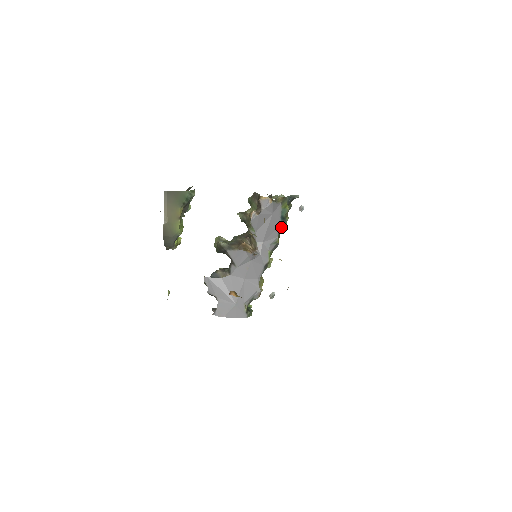
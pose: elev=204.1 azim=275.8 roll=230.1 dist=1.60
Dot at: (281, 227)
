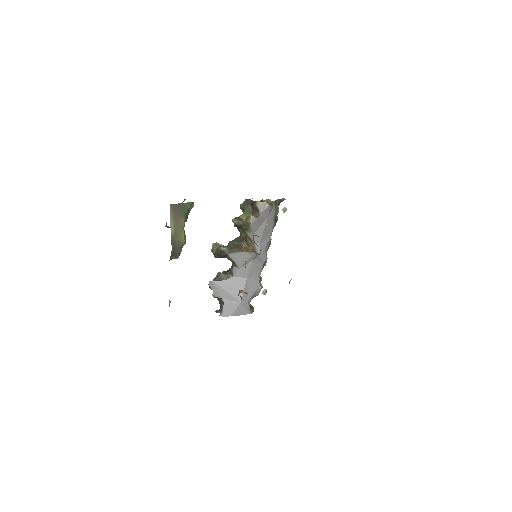
Dot at: (273, 228)
